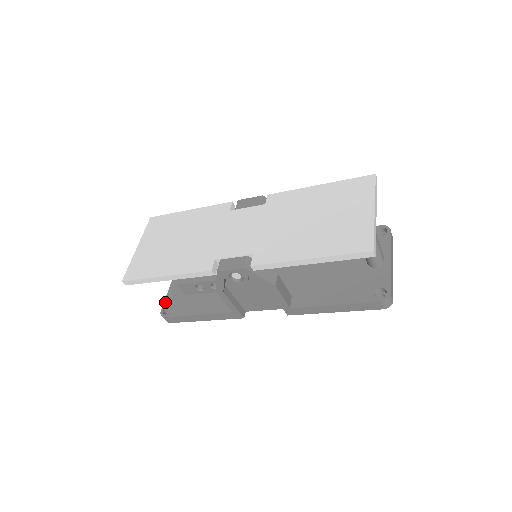
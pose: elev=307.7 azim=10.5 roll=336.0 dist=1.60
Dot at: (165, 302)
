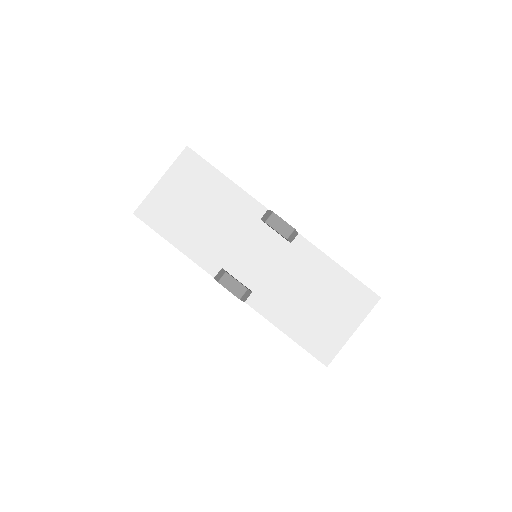
Dot at: occluded
